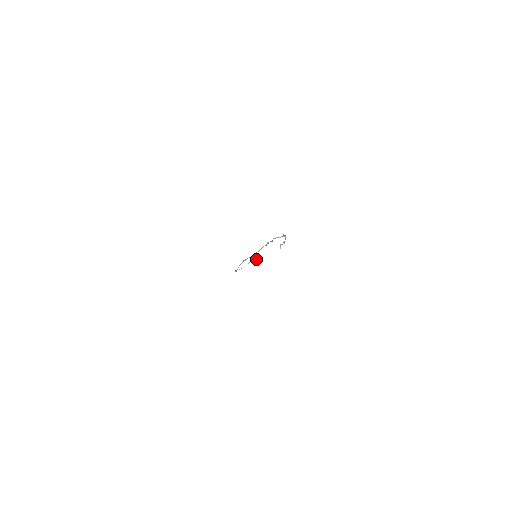
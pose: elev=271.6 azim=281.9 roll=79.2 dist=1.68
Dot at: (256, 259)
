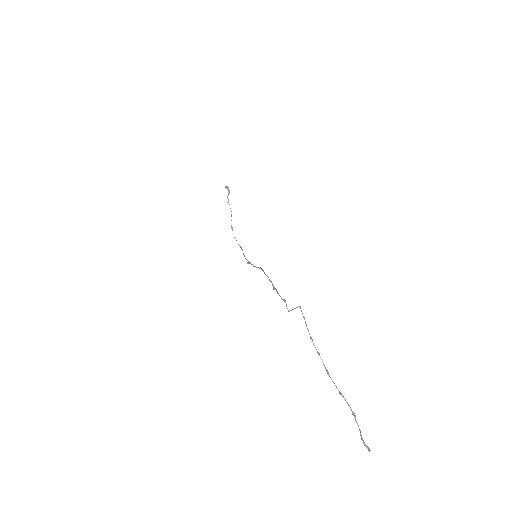
Dot at: (229, 191)
